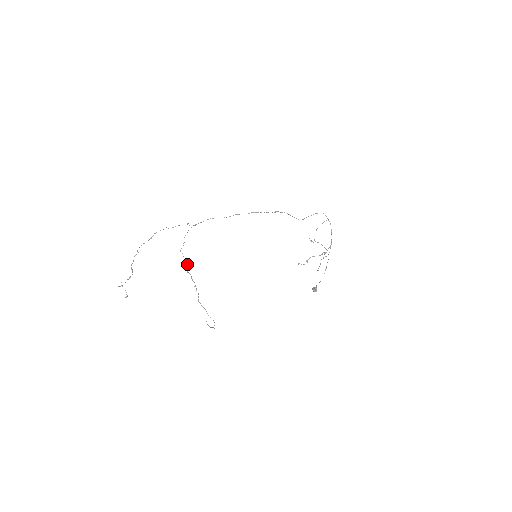
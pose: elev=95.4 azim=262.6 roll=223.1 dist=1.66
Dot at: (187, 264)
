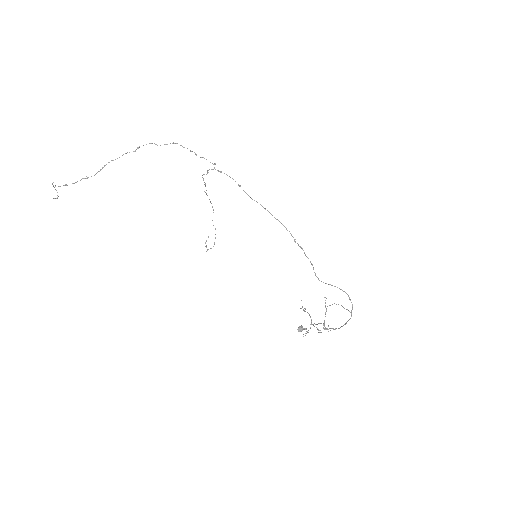
Dot at: occluded
